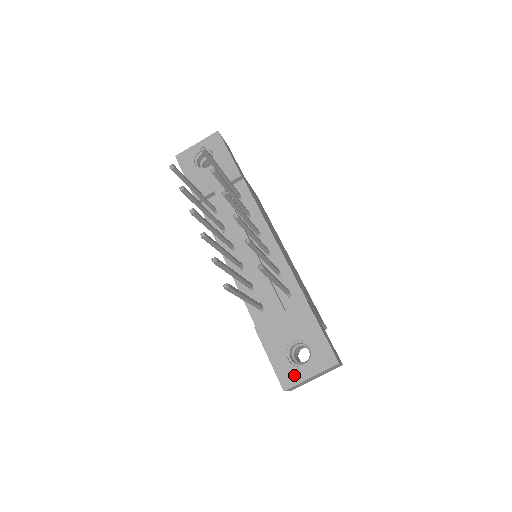
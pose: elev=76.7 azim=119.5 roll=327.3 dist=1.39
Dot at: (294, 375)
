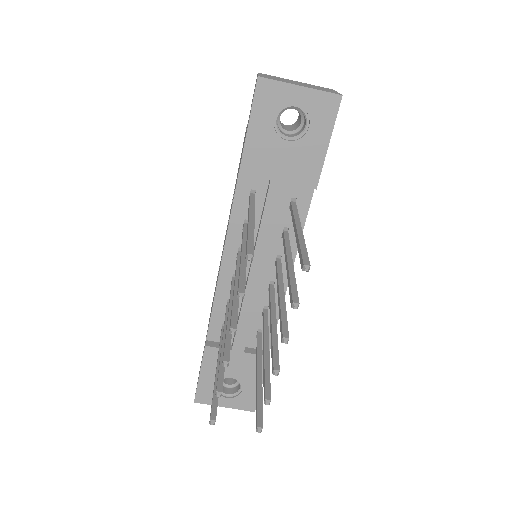
Dot at: occluded
